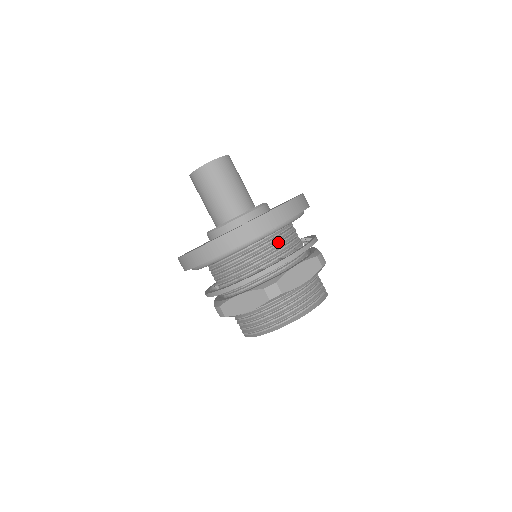
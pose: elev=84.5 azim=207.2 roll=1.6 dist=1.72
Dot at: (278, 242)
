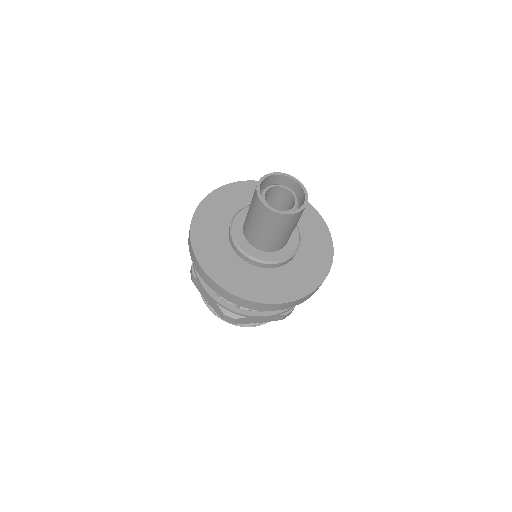
Dot at: occluded
